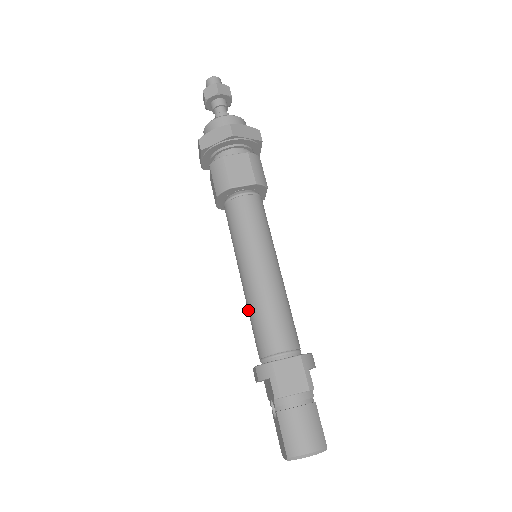
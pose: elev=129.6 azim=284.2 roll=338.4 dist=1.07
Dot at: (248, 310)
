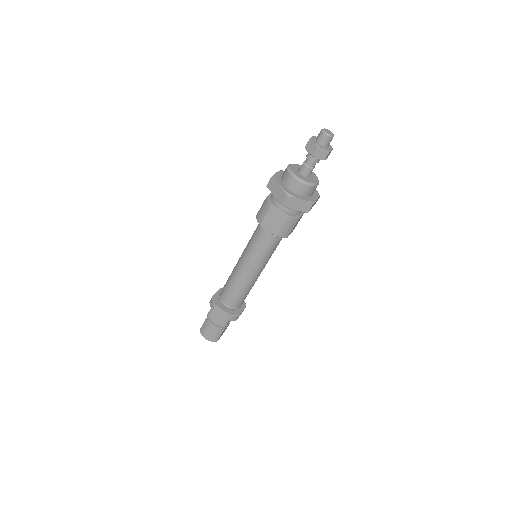
Dot at: (231, 273)
